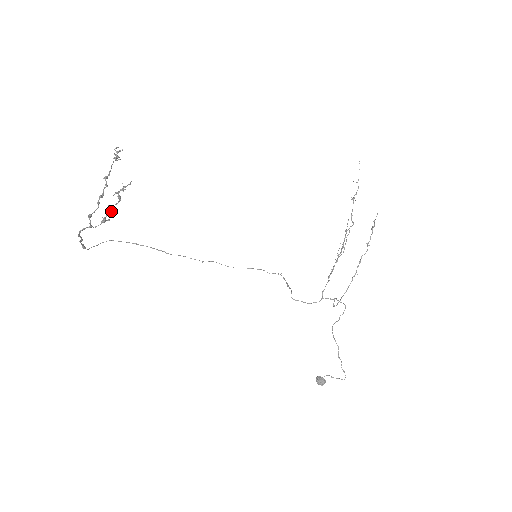
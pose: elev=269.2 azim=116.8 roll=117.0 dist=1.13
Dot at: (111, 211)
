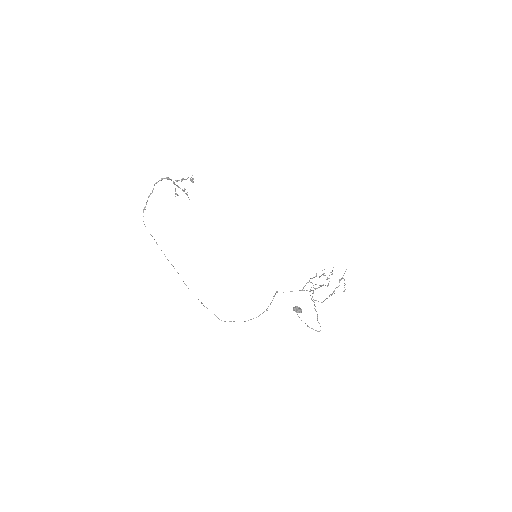
Dot at: (176, 193)
